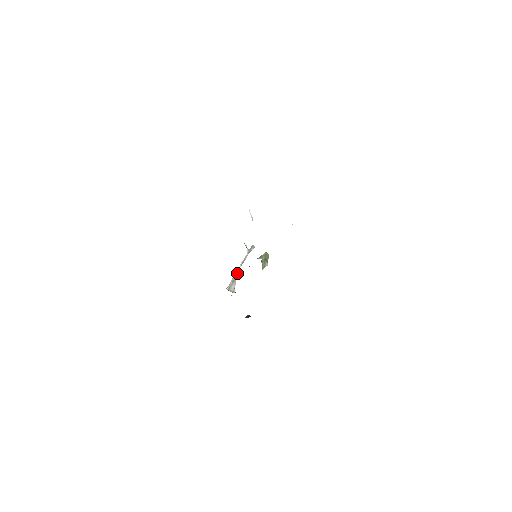
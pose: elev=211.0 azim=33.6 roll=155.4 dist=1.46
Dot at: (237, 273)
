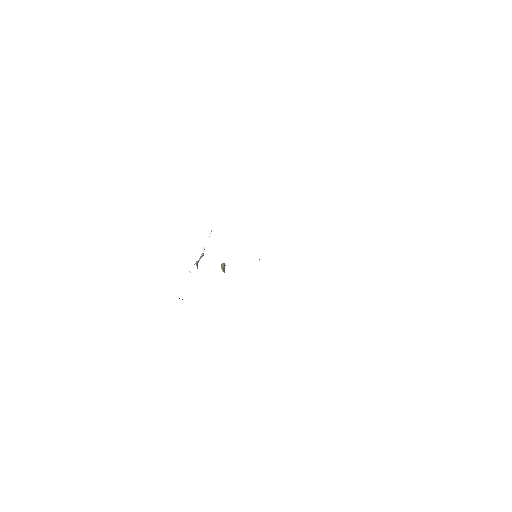
Dot at: occluded
